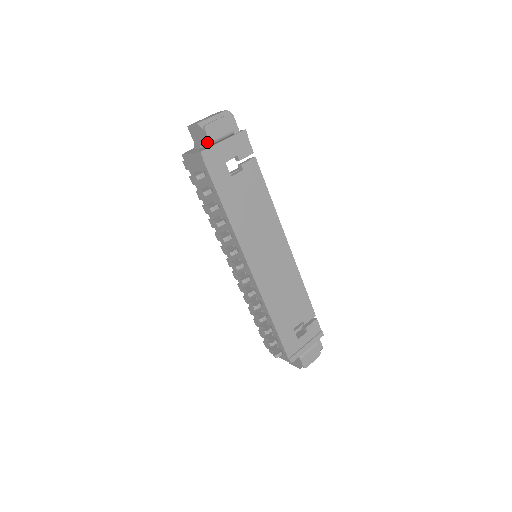
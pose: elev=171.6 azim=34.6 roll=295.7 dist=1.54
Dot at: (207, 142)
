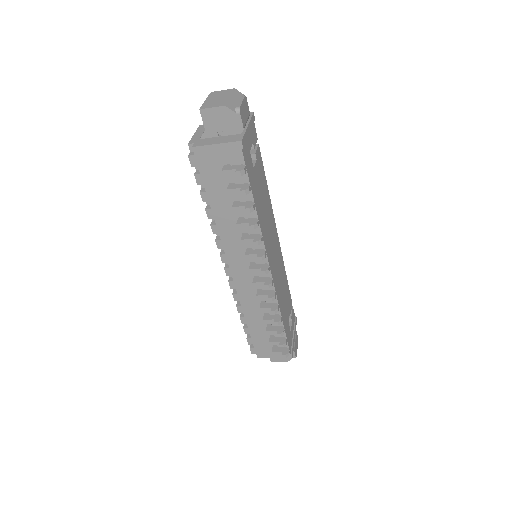
Dot at: (237, 128)
